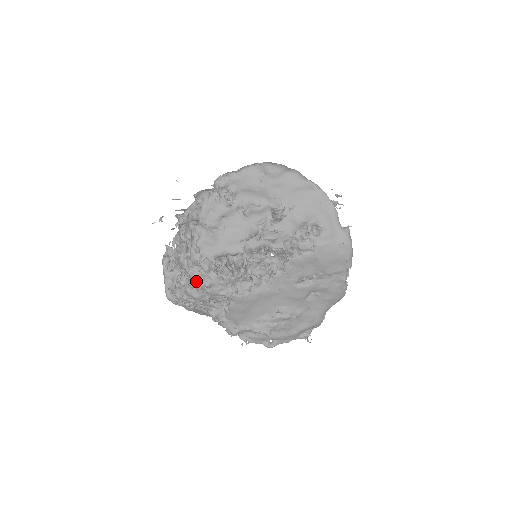
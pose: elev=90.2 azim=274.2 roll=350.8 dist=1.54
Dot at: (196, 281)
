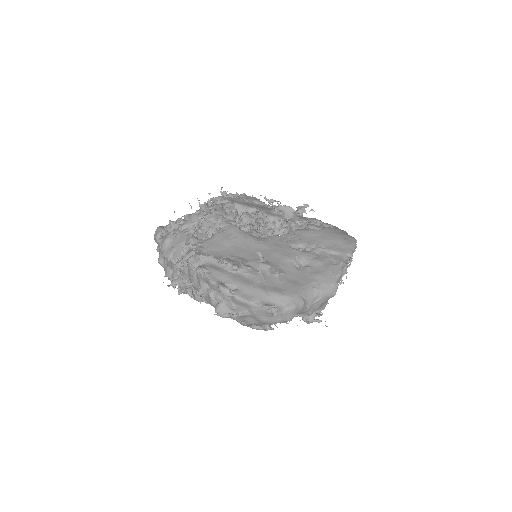
Dot at: (207, 205)
